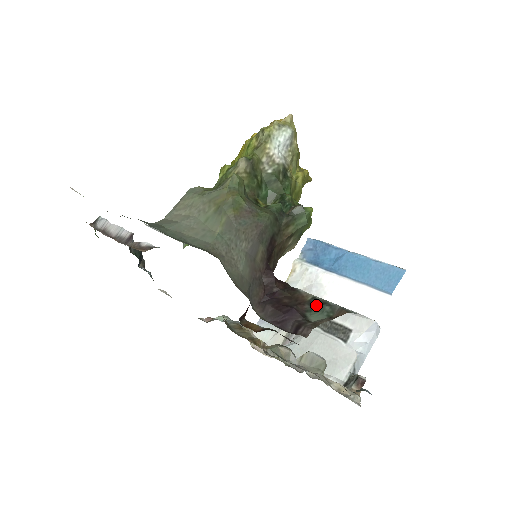
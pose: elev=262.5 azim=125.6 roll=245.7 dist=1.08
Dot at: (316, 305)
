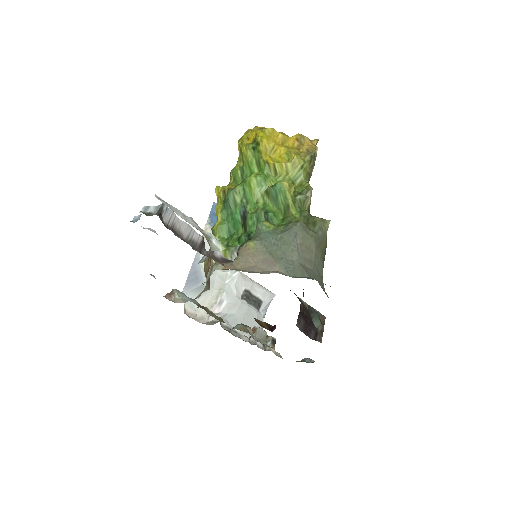
Dot at: (314, 313)
